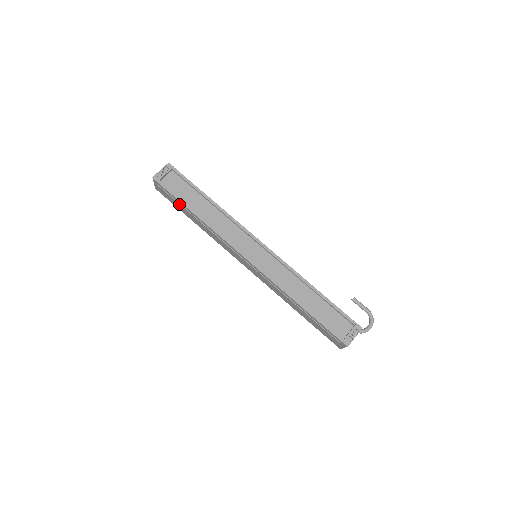
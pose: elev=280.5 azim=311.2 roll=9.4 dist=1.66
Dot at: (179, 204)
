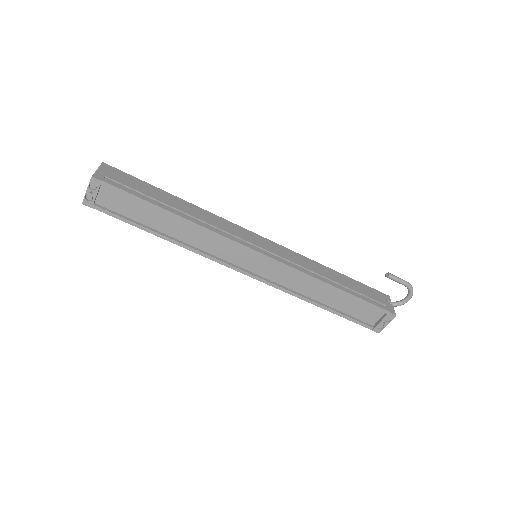
Dot at: occluded
